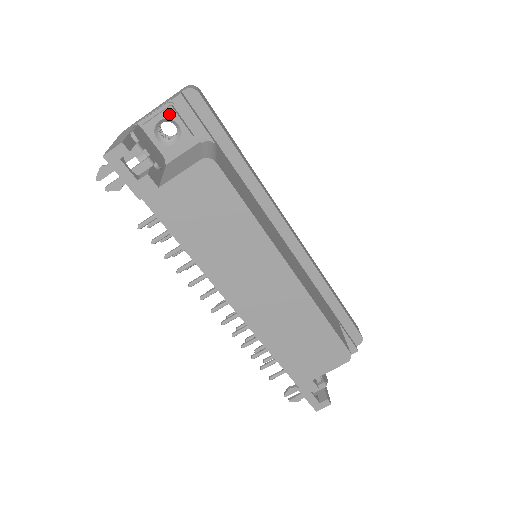
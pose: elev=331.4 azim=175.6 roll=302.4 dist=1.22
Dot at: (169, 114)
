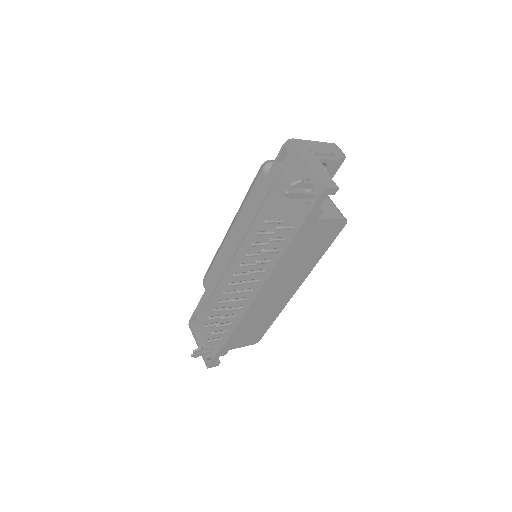
Dot at: (331, 163)
